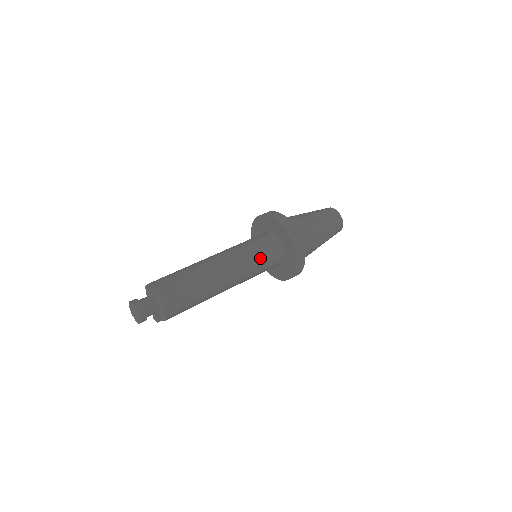
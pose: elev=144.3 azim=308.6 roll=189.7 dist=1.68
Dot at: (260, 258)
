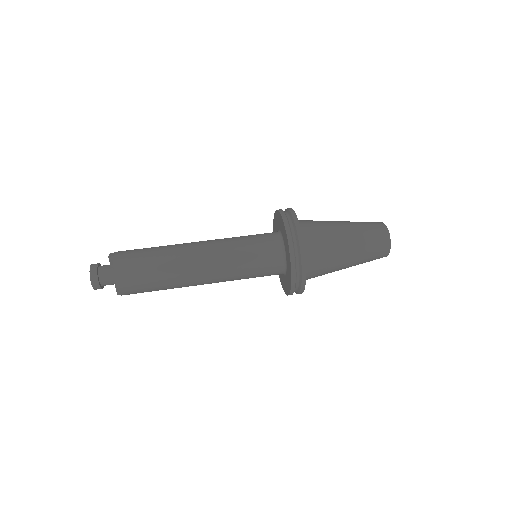
Dot at: (250, 258)
